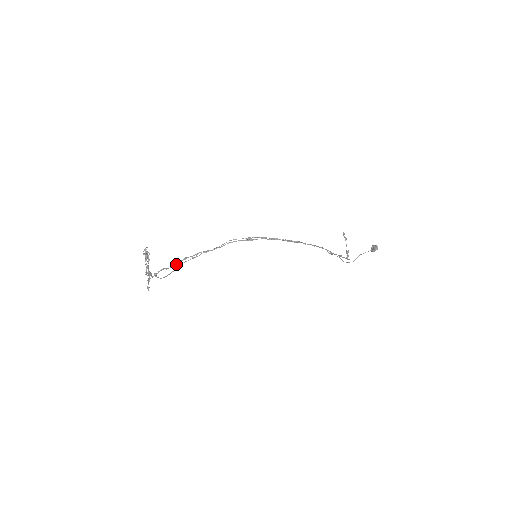
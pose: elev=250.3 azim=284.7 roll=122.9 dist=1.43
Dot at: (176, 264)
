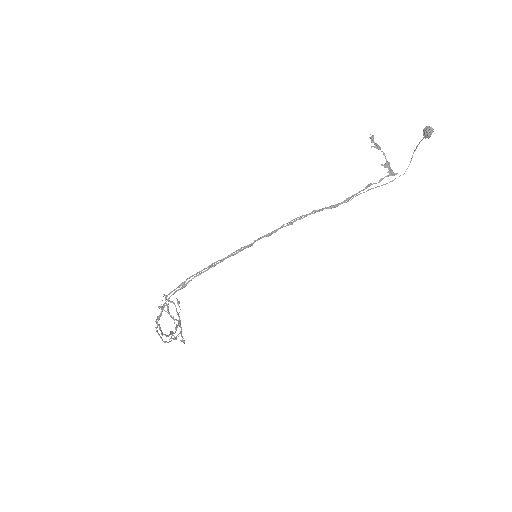
Dot at: occluded
